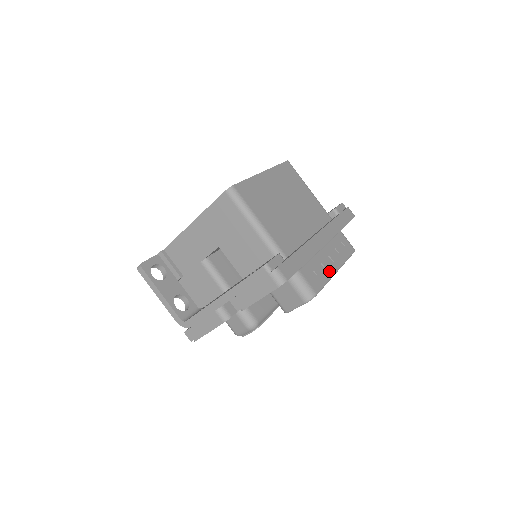
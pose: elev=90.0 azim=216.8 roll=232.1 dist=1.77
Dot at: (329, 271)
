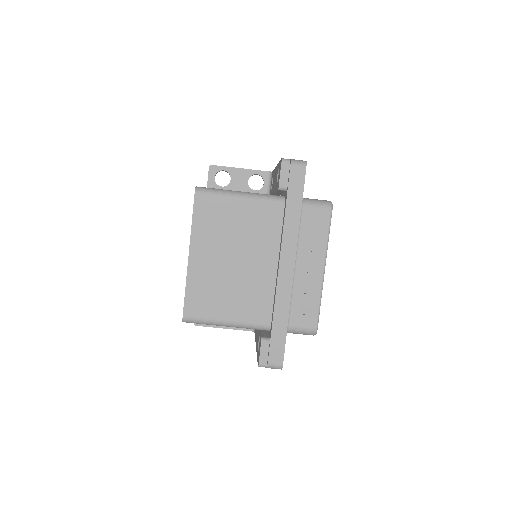
Dot at: (316, 285)
